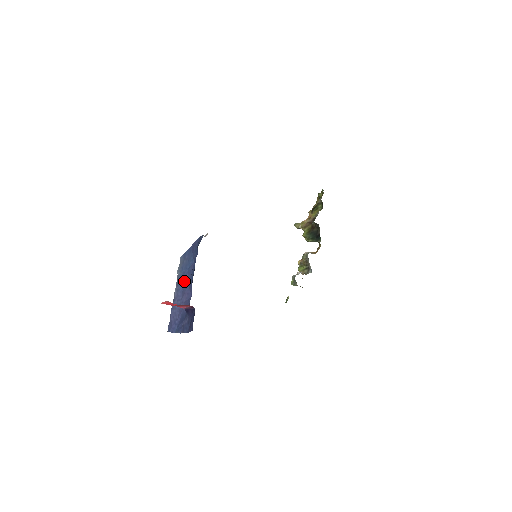
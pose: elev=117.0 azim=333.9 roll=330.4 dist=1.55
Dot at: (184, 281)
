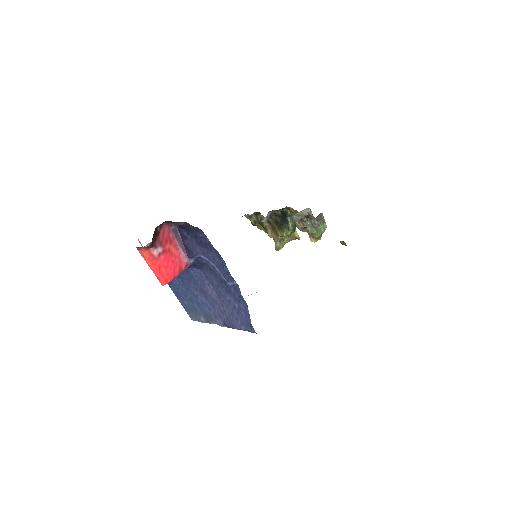
Dot at: (202, 301)
